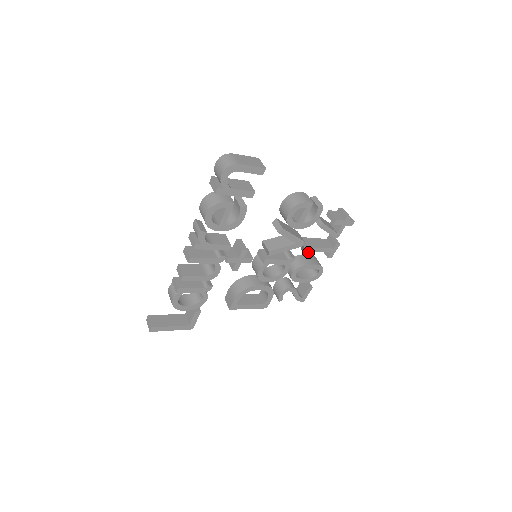
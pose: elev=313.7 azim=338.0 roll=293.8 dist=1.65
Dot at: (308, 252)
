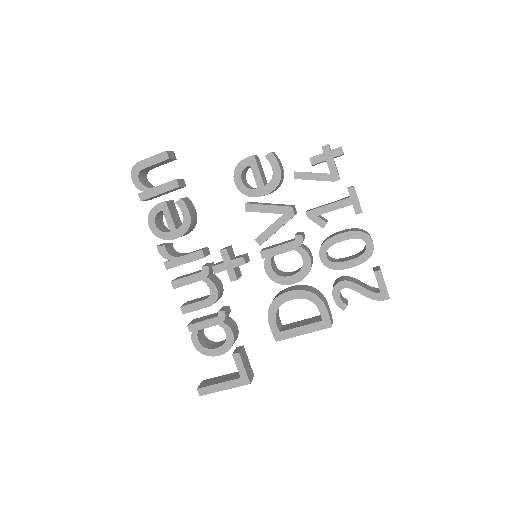
Dot at: (313, 219)
